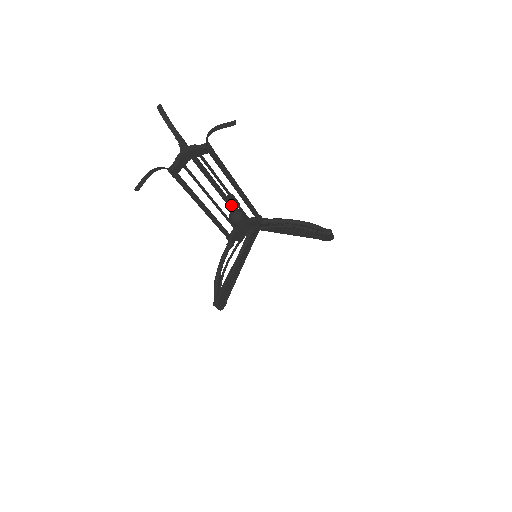
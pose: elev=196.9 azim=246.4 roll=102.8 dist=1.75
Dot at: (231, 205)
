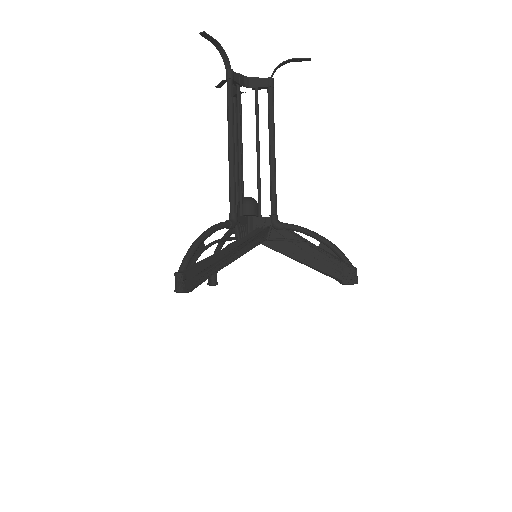
Dot at: occluded
